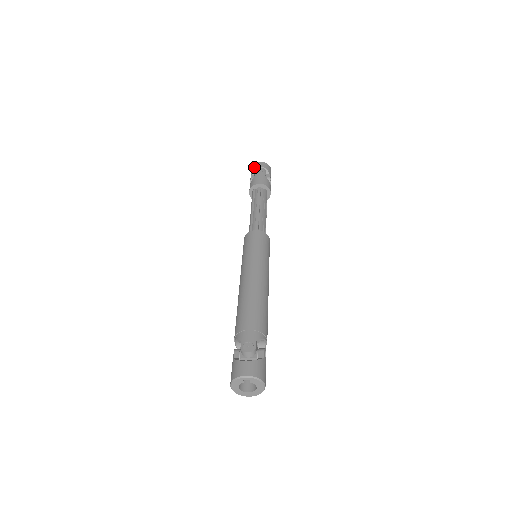
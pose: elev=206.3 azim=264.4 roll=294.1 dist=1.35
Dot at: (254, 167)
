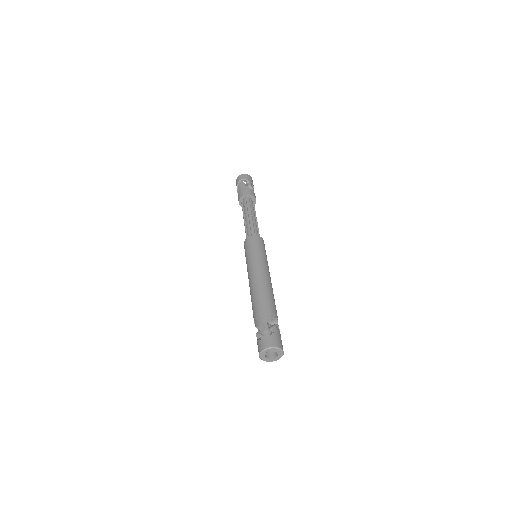
Dot at: (237, 182)
